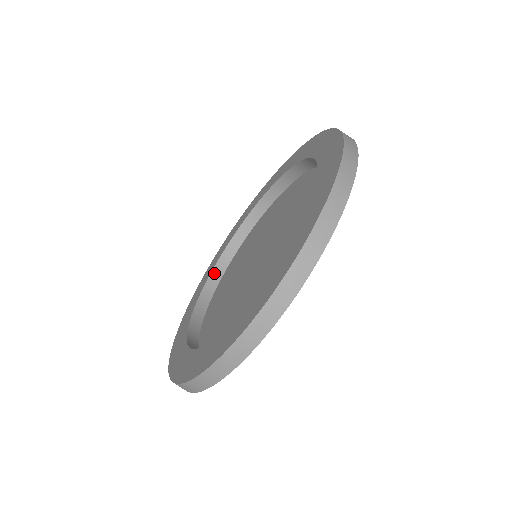
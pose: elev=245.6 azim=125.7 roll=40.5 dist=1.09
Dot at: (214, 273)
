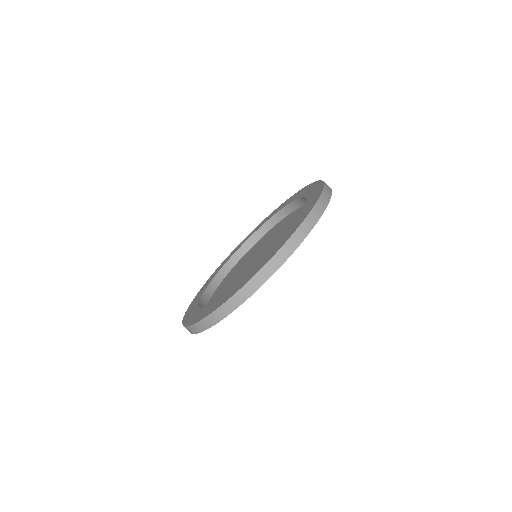
Dot at: (240, 250)
